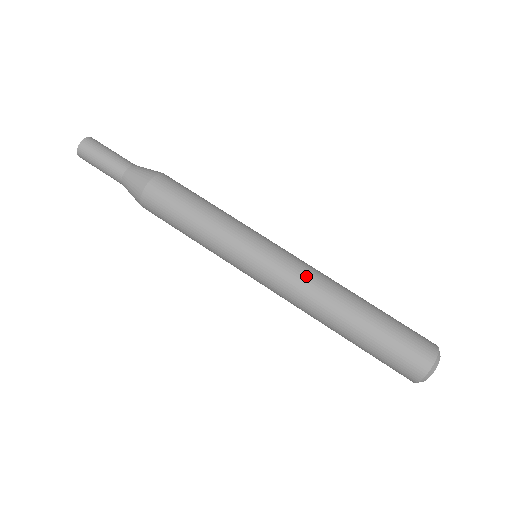
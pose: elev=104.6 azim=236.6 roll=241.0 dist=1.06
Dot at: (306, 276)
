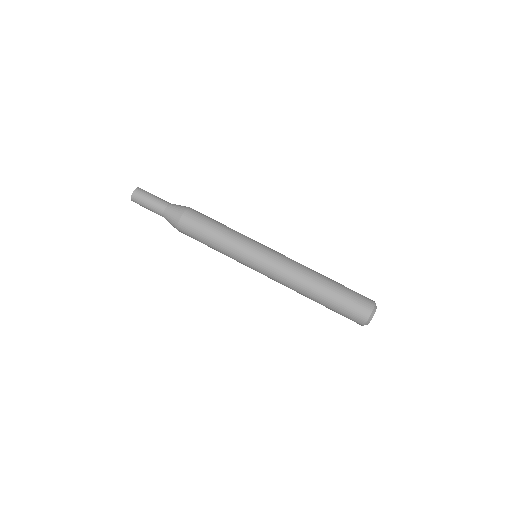
Dot at: (283, 278)
